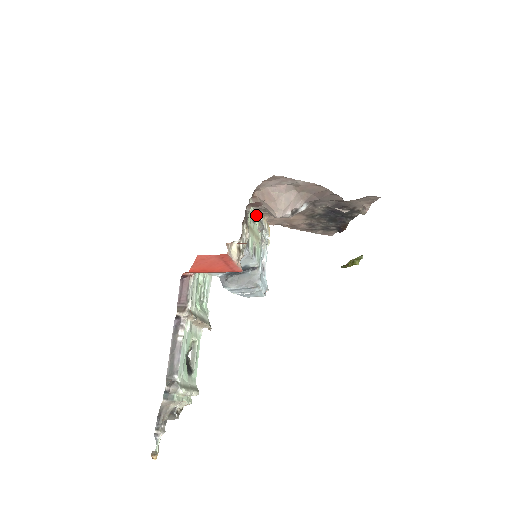
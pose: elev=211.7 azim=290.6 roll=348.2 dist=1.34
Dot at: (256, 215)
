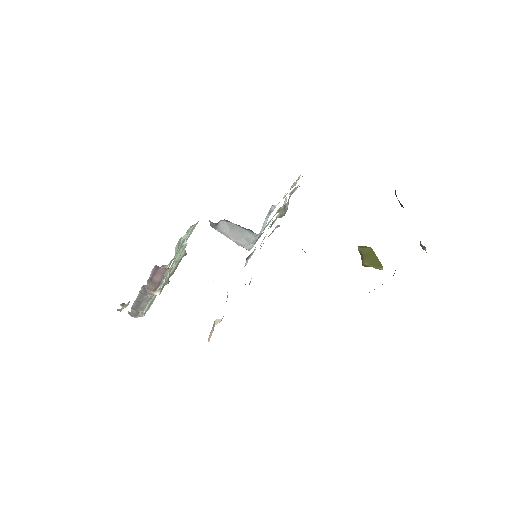
Dot at: (281, 212)
